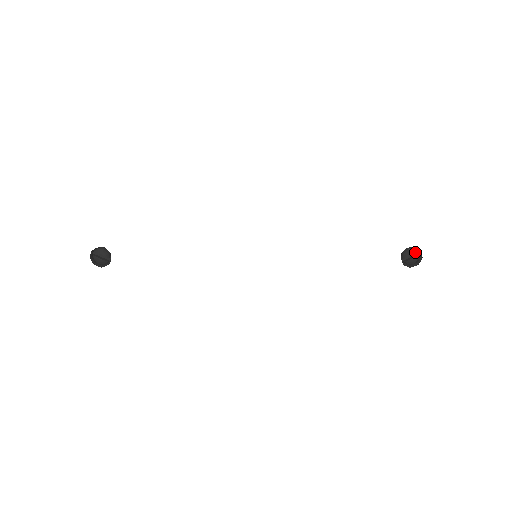
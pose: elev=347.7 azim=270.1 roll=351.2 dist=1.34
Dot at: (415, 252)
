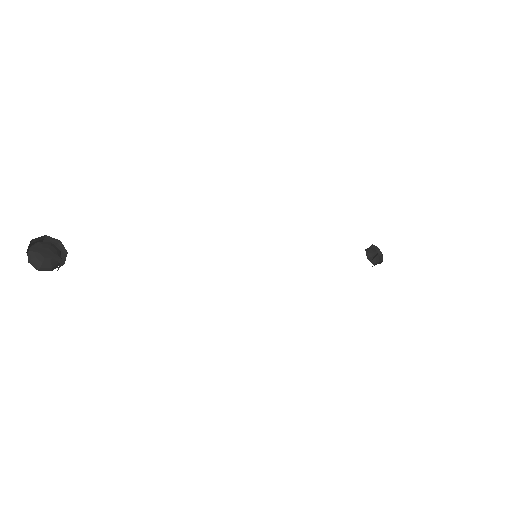
Dot at: (375, 250)
